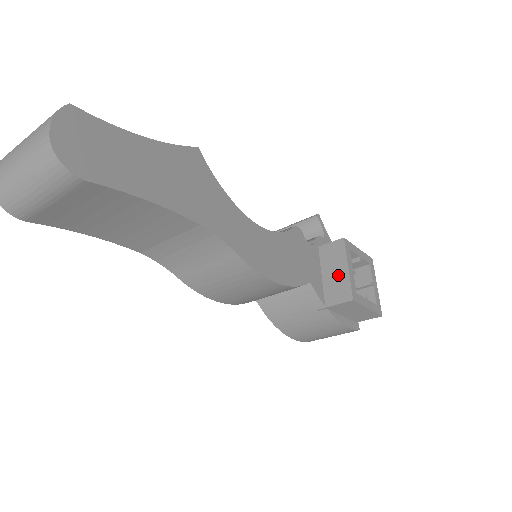
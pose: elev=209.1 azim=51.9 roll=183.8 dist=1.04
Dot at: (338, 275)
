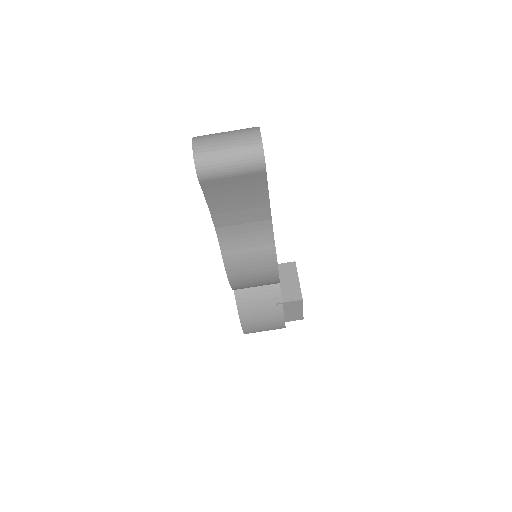
Dot at: (292, 283)
